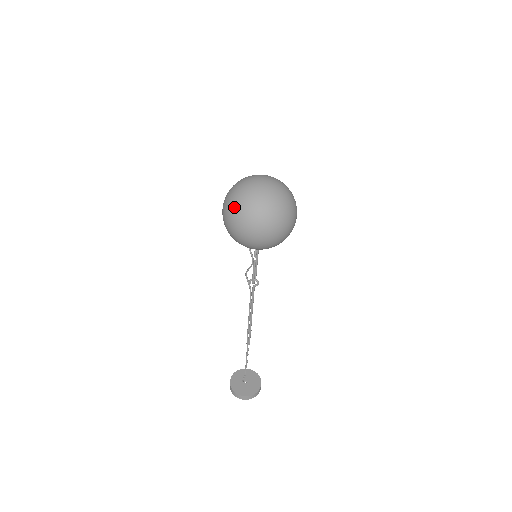
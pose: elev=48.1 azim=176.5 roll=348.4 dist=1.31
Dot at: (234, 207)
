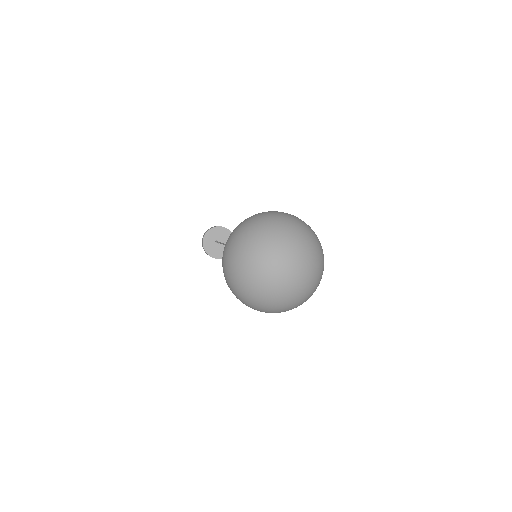
Dot at: (239, 287)
